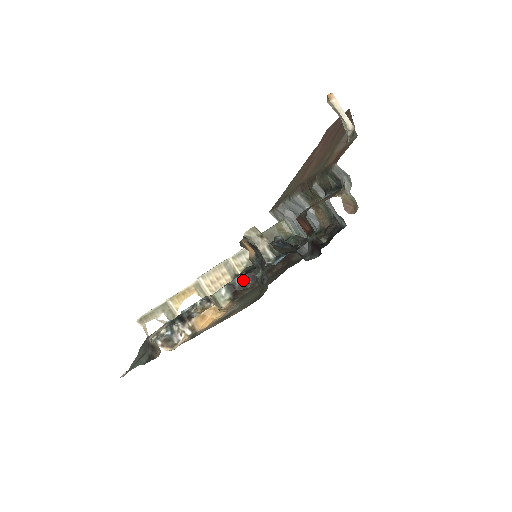
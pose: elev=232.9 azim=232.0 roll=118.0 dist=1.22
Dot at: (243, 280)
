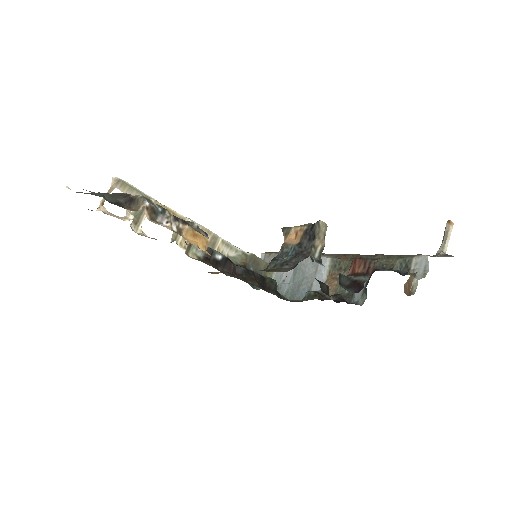
Dot at: (221, 260)
